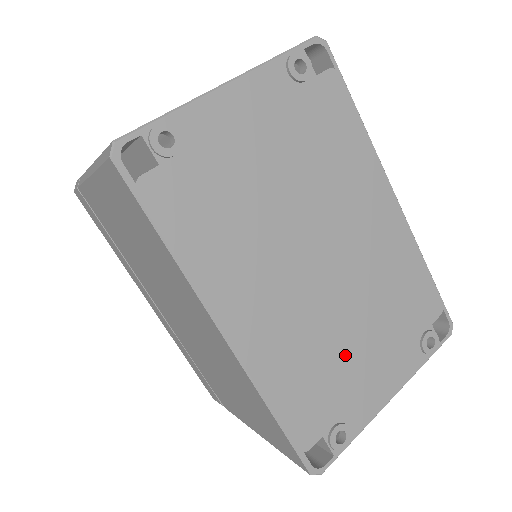
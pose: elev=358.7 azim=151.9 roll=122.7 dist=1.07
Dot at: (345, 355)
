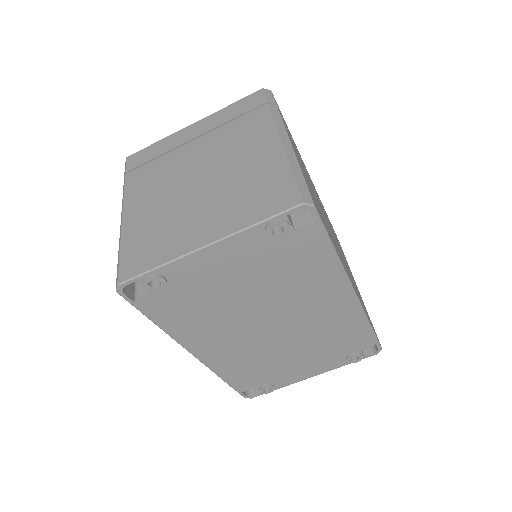
Dot at: (280, 362)
